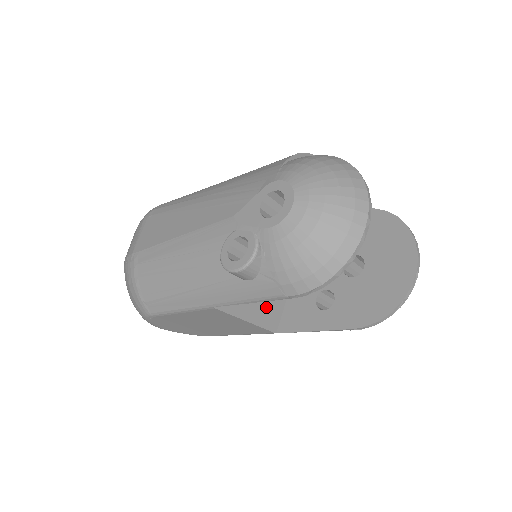
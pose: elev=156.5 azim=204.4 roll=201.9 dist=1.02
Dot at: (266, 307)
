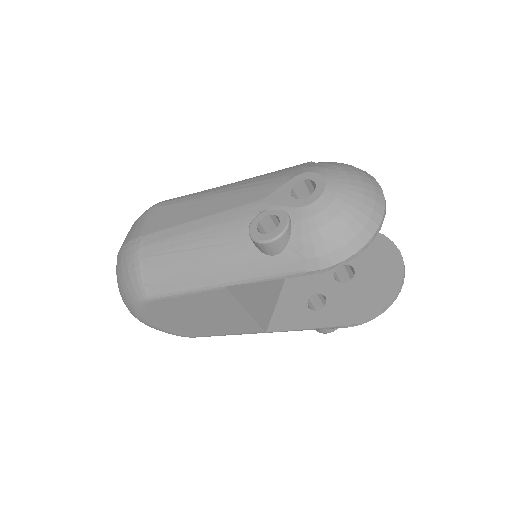
Dot at: (262, 304)
